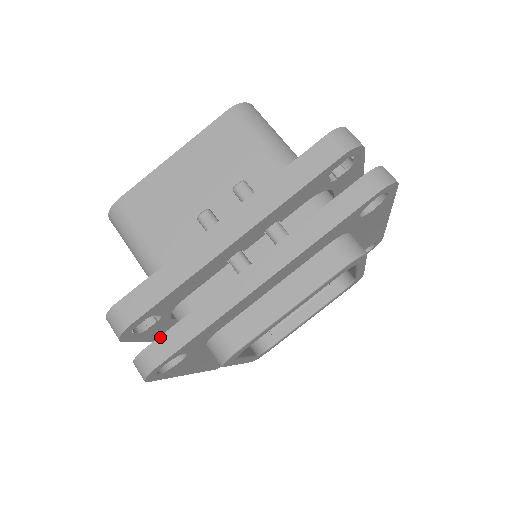
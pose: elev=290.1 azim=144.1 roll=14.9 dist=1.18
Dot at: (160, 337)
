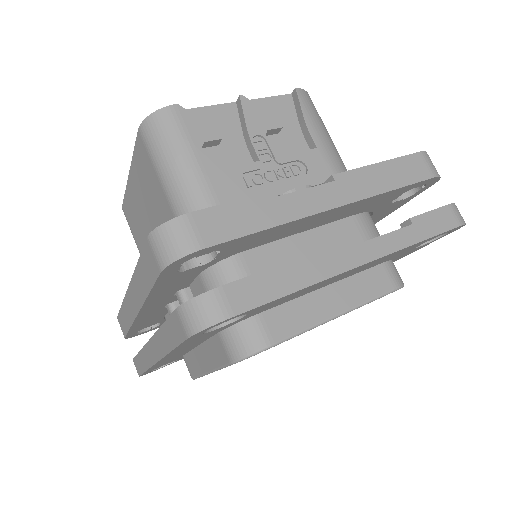
Dot at: (134, 358)
